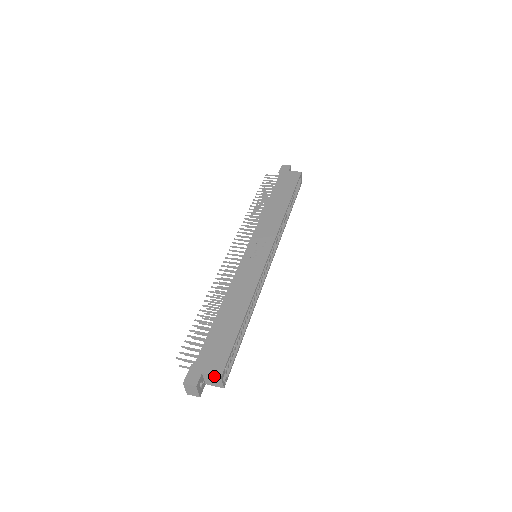
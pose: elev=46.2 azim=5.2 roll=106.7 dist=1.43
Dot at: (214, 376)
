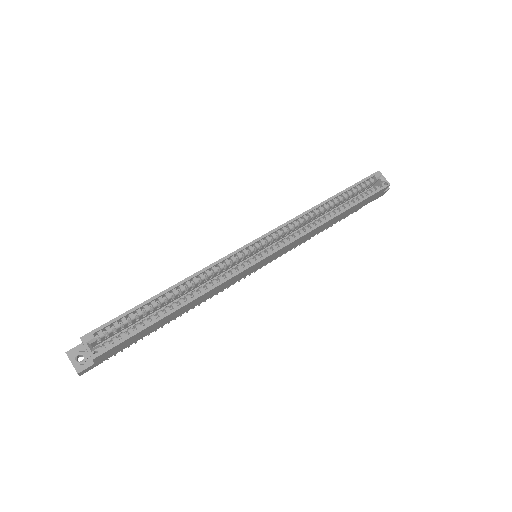
Dot at: (81, 340)
